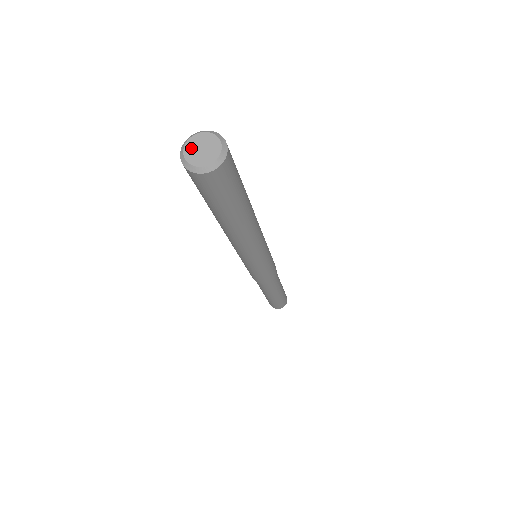
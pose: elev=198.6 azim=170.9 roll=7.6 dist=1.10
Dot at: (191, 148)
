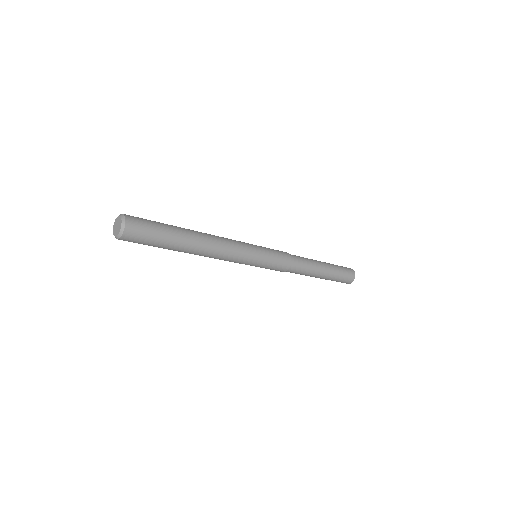
Dot at: (115, 228)
